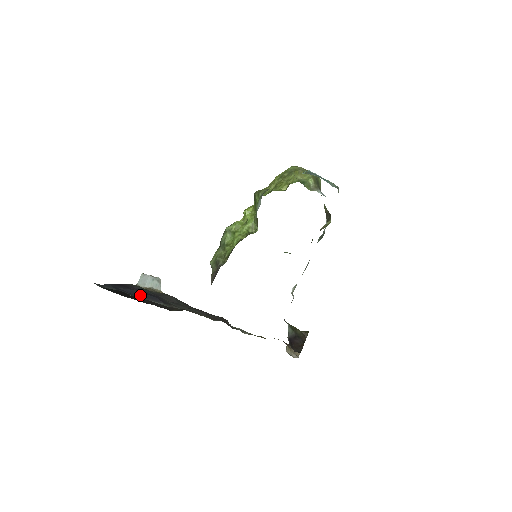
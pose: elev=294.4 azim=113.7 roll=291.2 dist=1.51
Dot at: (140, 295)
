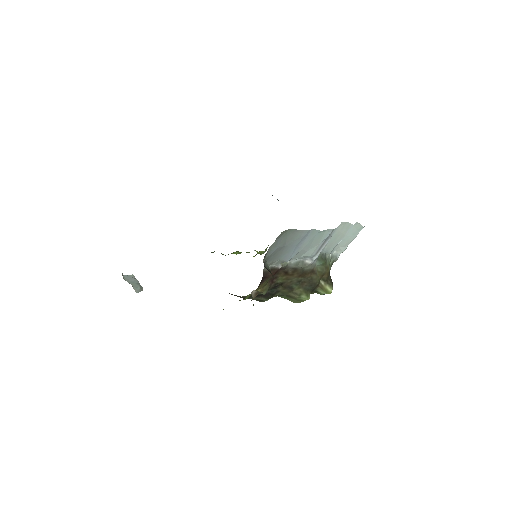
Dot at: occluded
